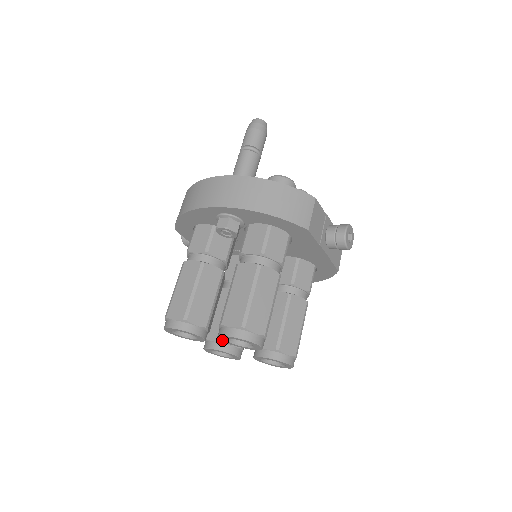
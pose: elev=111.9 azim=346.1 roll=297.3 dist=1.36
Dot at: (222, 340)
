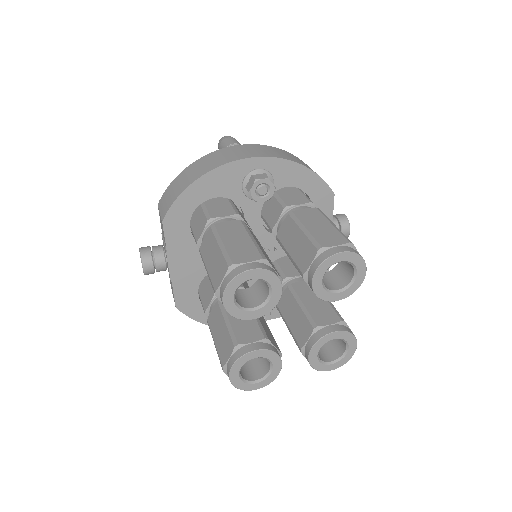
Dot at: (315, 281)
